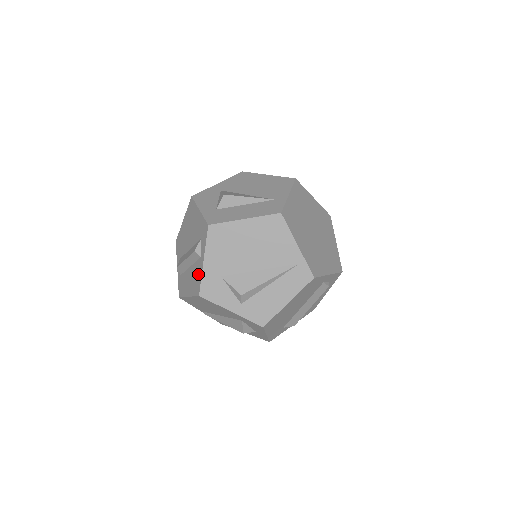
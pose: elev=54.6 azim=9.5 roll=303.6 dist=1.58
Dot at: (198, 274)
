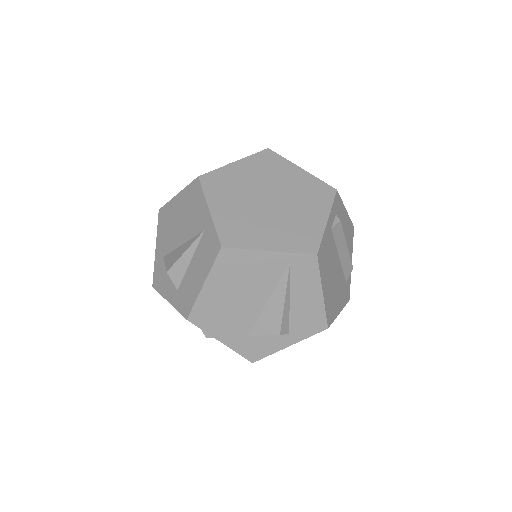
Dot at: occluded
